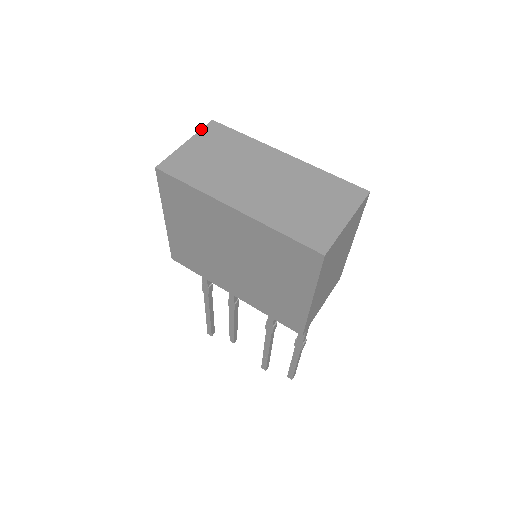
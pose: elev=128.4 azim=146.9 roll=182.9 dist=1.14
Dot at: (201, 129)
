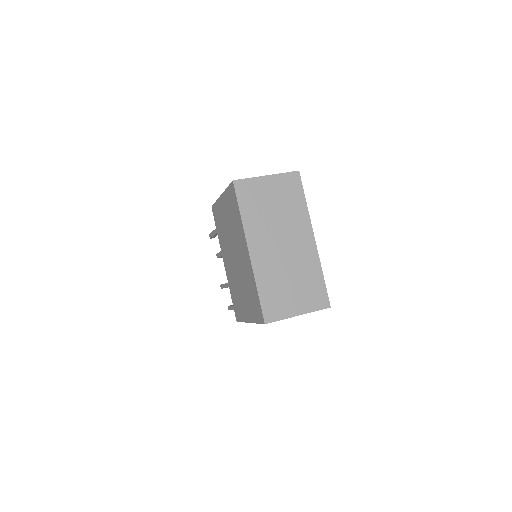
Dot at: (285, 173)
